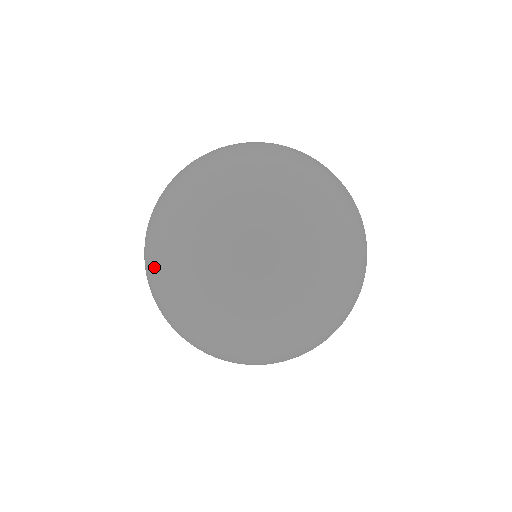
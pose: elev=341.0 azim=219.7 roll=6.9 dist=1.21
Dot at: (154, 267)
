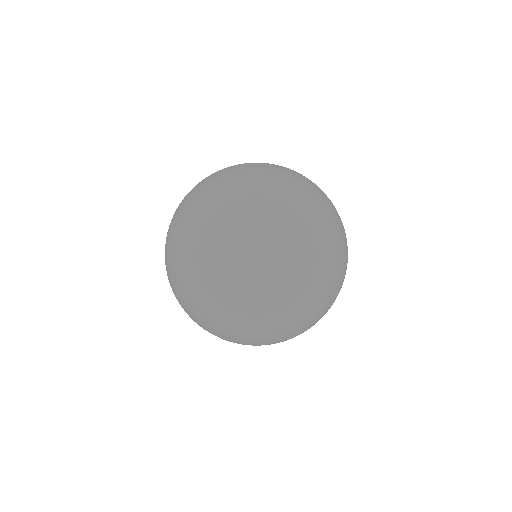
Dot at: (186, 257)
